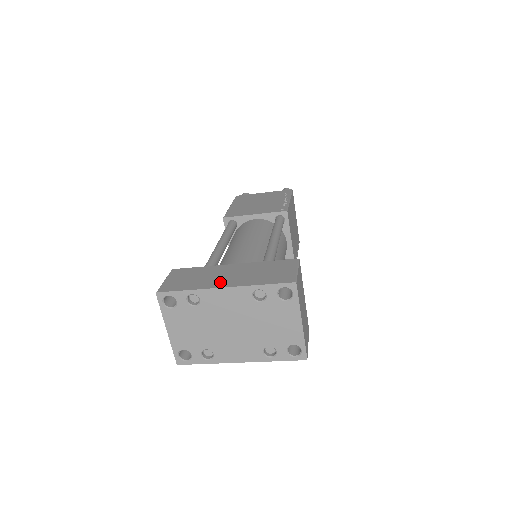
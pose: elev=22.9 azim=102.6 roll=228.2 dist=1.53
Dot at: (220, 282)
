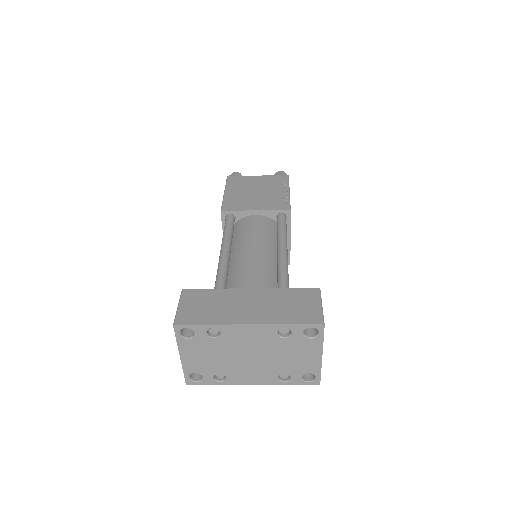
Dot at: (242, 316)
